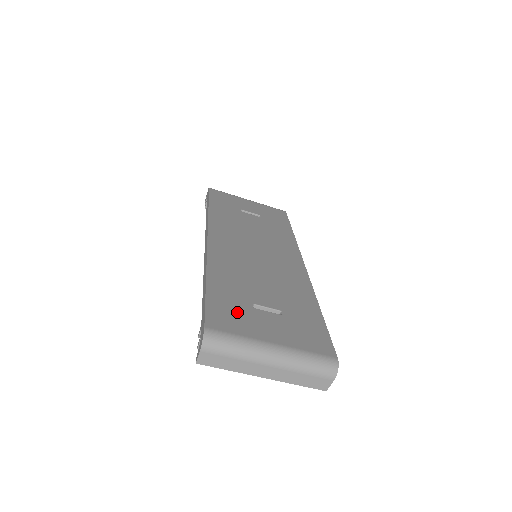
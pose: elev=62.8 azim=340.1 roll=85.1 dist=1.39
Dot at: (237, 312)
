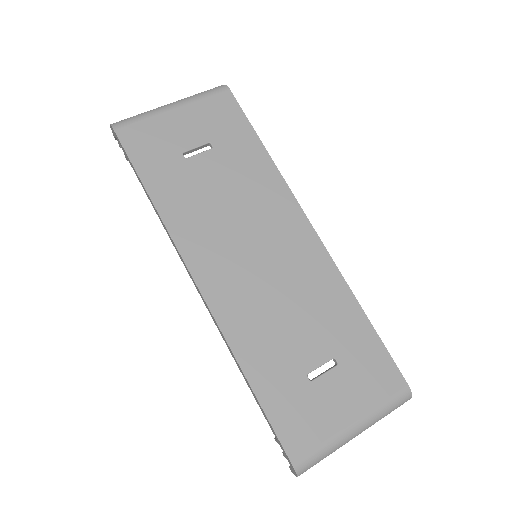
Dot at: (302, 407)
